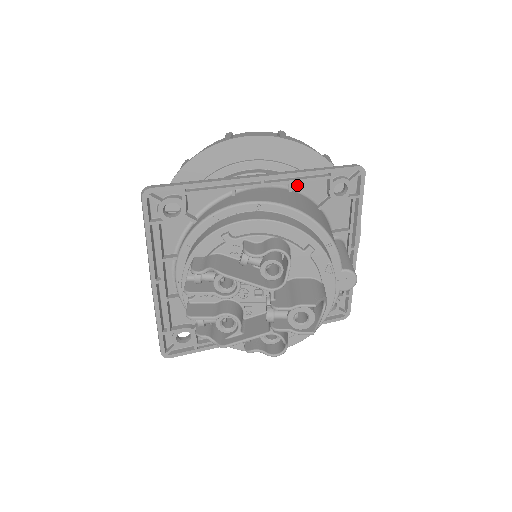
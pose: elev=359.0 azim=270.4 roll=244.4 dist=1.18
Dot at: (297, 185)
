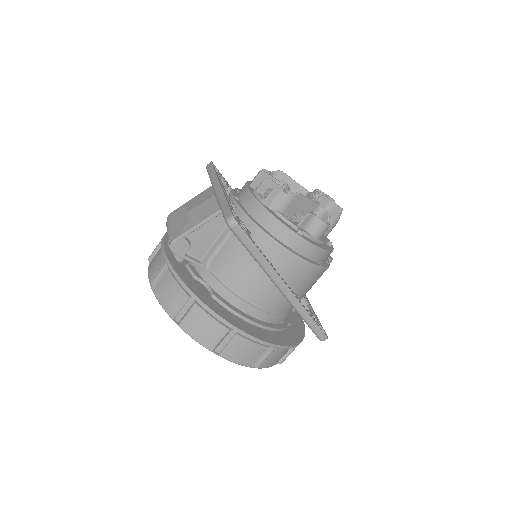
Dot at: occluded
